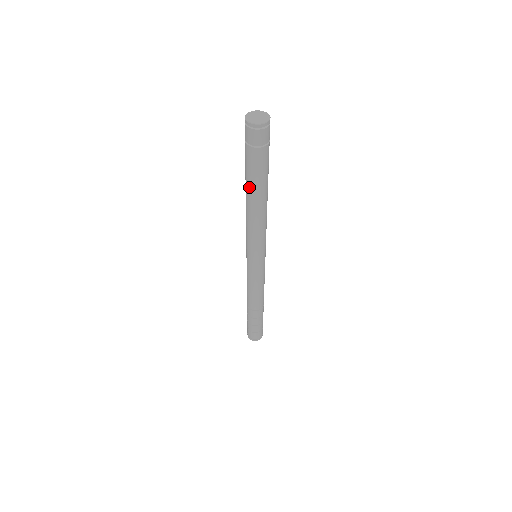
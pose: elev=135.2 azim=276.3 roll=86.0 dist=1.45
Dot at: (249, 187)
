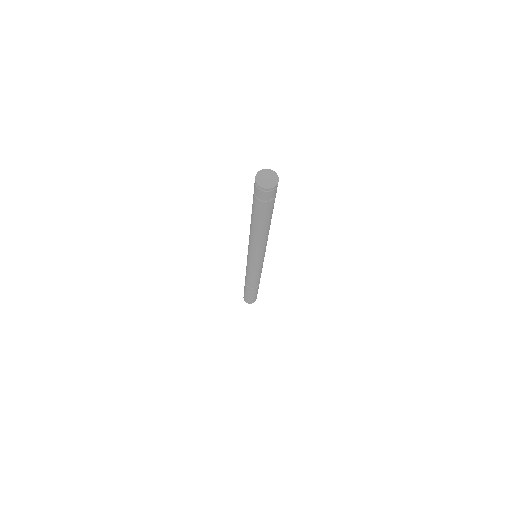
Dot at: (252, 217)
